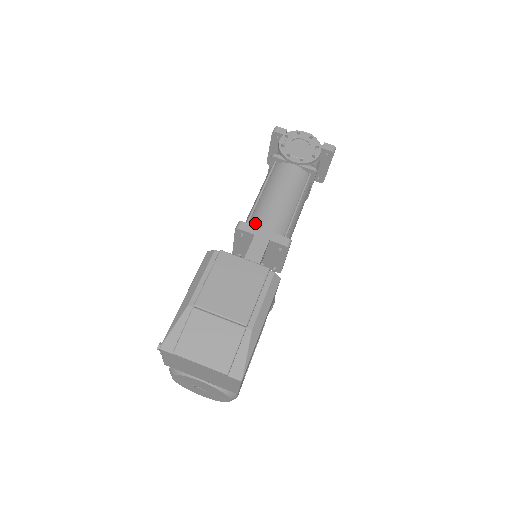
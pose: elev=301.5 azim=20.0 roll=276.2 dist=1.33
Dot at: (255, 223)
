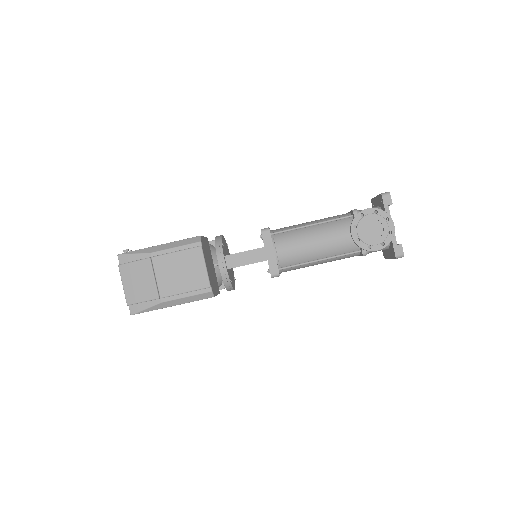
Dot at: (278, 239)
